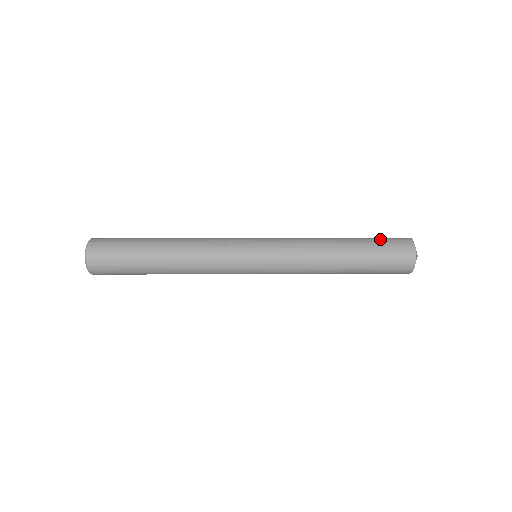
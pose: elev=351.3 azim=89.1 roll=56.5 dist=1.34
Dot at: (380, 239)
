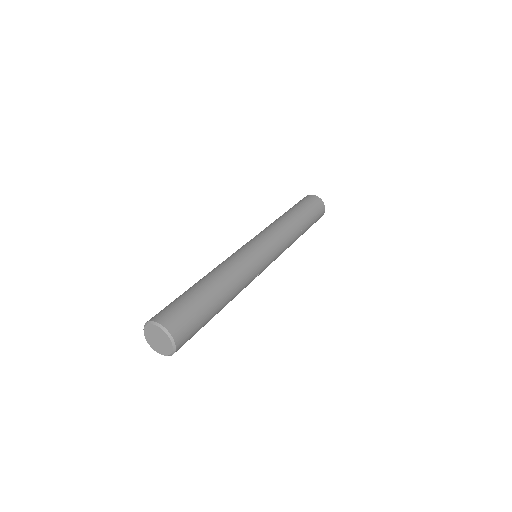
Dot at: (315, 214)
